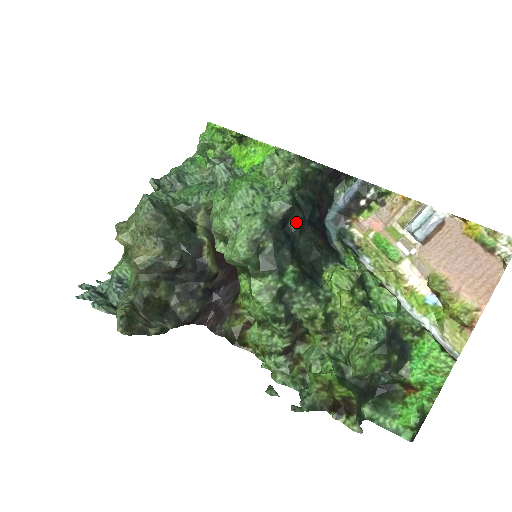
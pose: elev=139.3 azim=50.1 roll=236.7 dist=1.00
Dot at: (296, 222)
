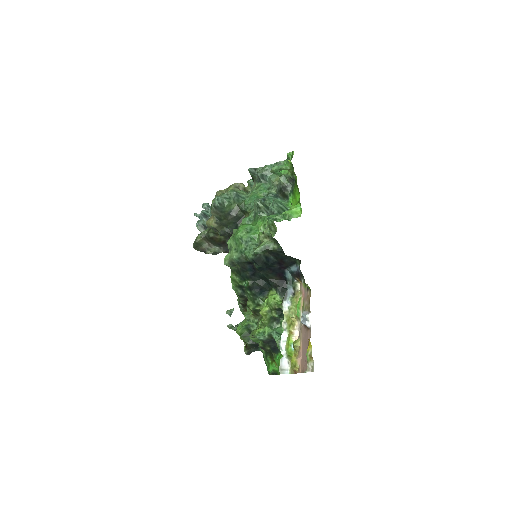
Dot at: (256, 266)
